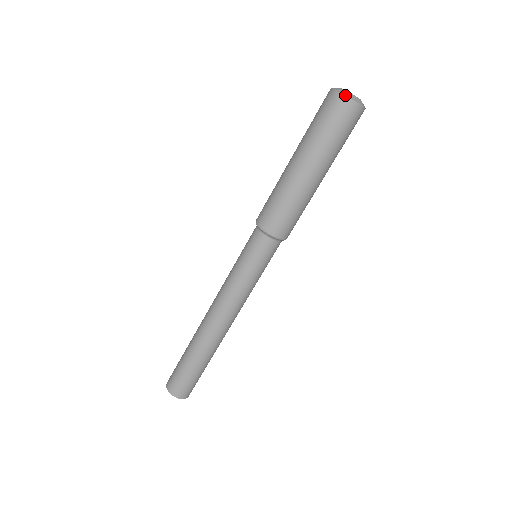
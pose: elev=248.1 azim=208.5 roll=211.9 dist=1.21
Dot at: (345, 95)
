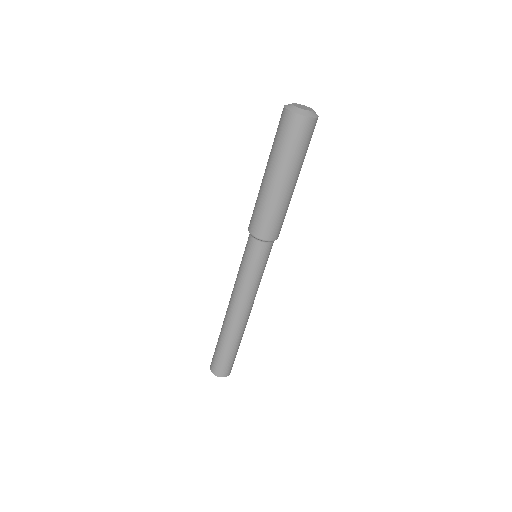
Dot at: (311, 117)
